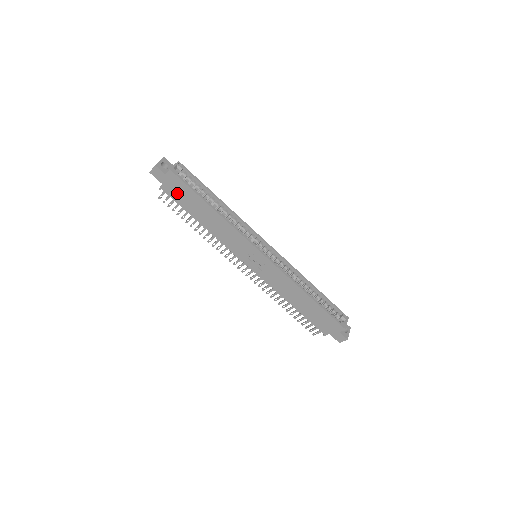
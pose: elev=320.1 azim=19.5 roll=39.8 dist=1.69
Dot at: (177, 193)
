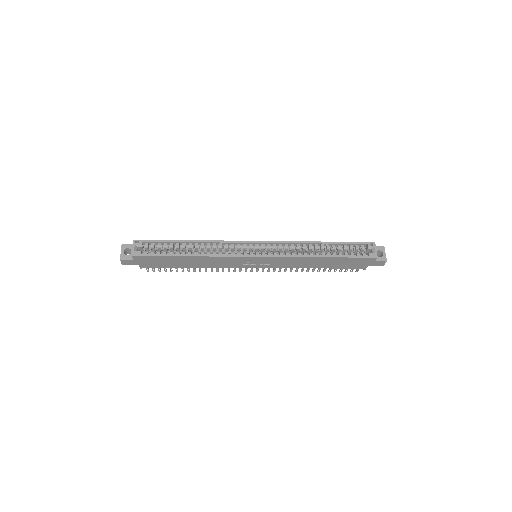
Dot at: (154, 263)
